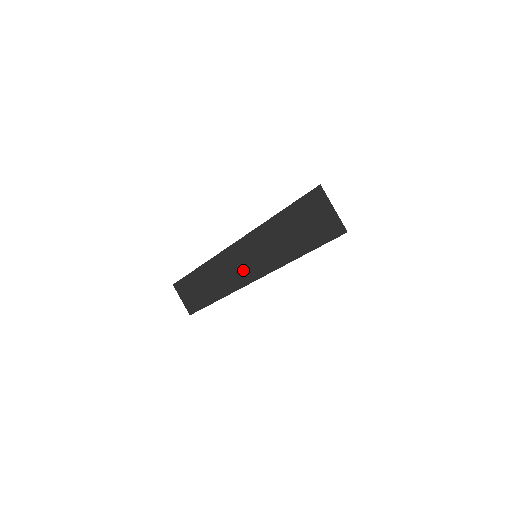
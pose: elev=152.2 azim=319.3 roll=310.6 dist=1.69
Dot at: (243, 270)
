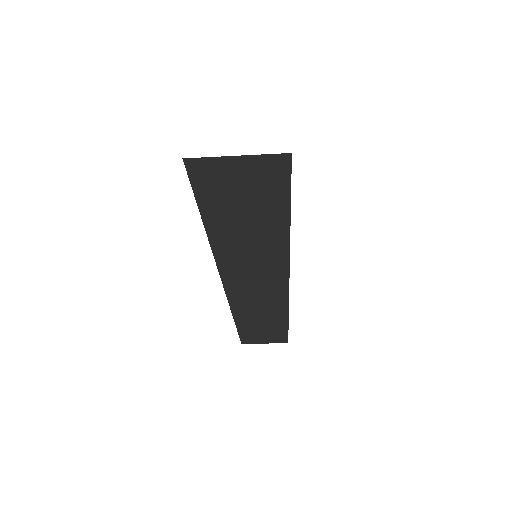
Dot at: (266, 288)
